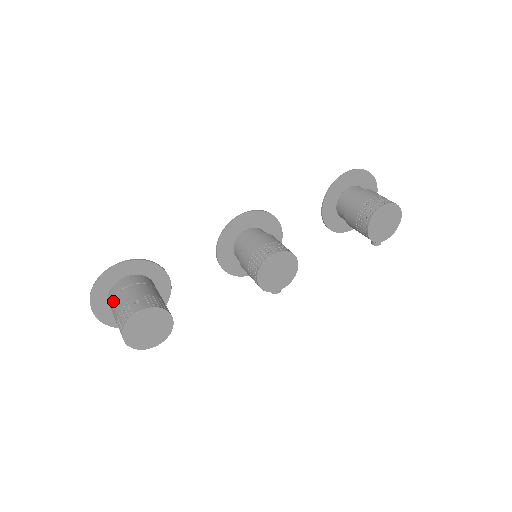
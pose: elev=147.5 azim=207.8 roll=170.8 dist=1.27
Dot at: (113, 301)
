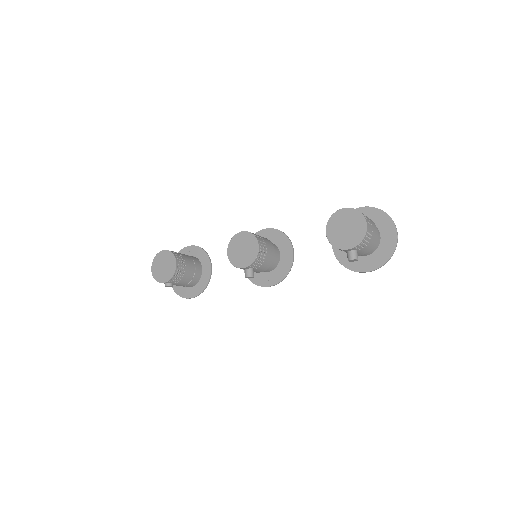
Dot at: occluded
